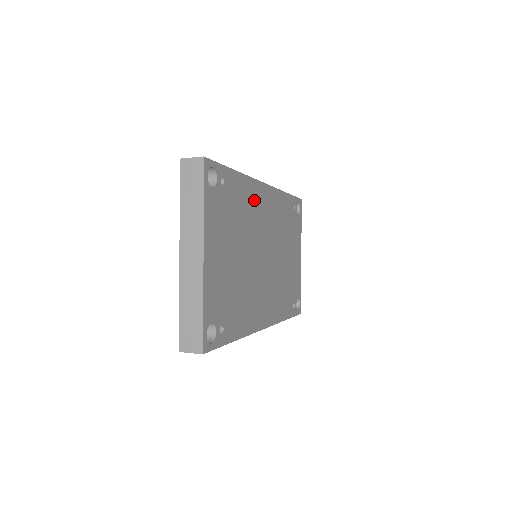
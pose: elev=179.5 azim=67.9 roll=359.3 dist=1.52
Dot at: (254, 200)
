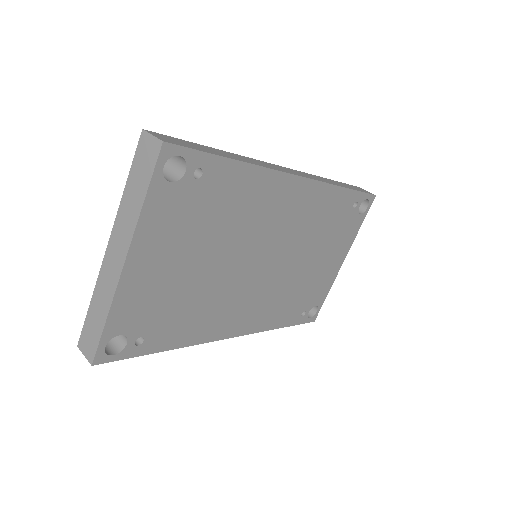
Dot at: (266, 197)
